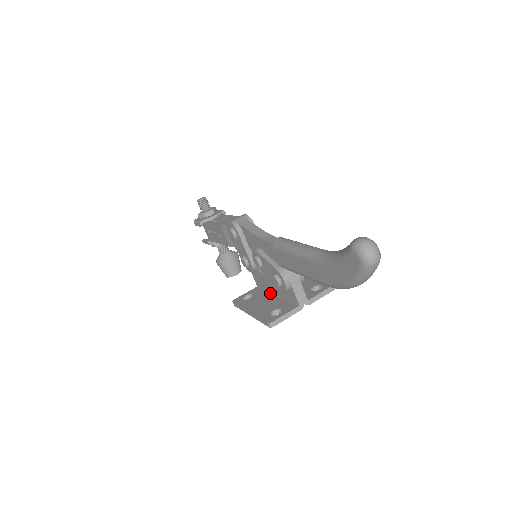
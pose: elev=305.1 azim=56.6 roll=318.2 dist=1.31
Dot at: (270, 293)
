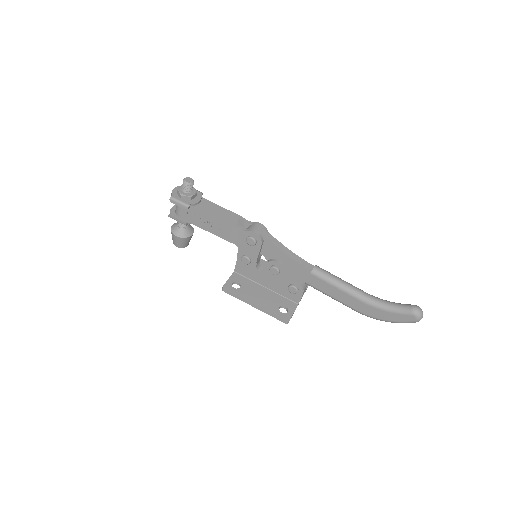
Dot at: (258, 284)
